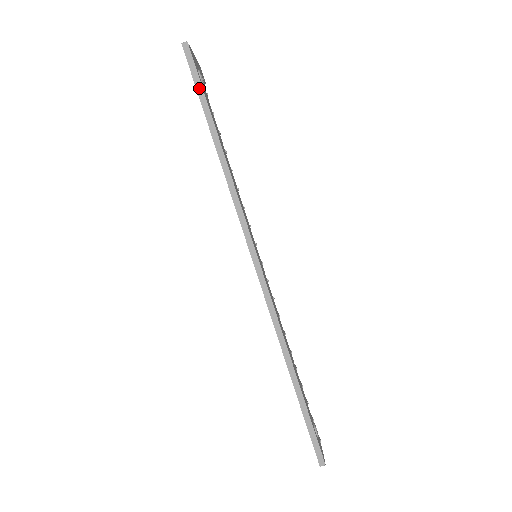
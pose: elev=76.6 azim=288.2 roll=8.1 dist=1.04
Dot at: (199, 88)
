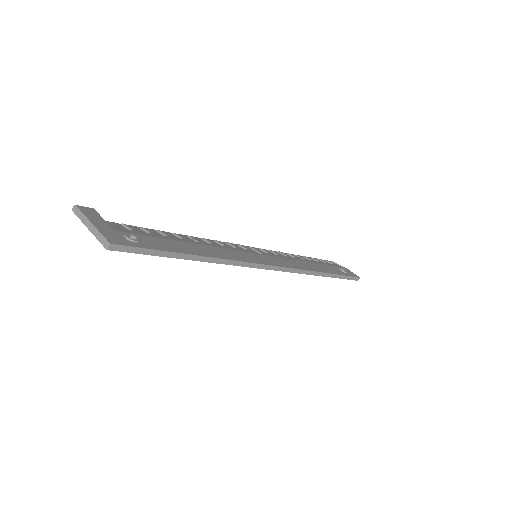
Dot at: (152, 253)
